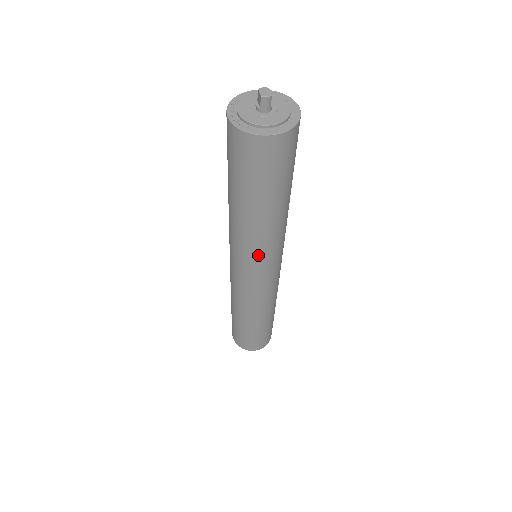
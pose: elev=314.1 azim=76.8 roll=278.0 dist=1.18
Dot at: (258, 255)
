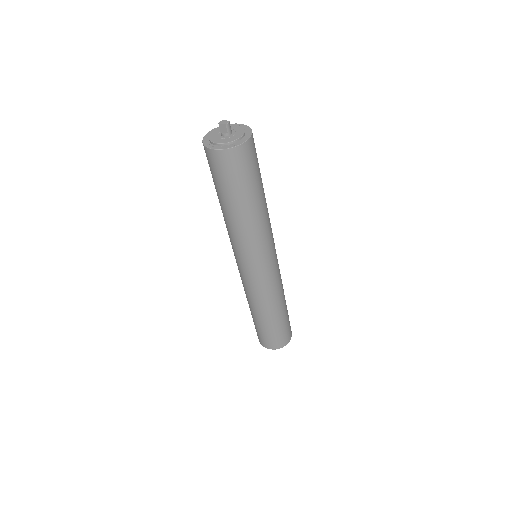
Dot at: (268, 241)
